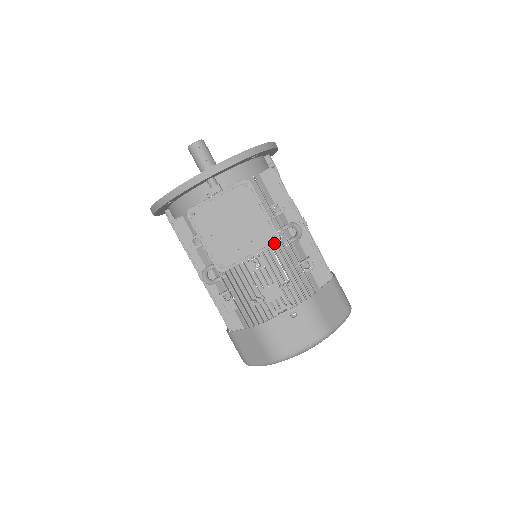
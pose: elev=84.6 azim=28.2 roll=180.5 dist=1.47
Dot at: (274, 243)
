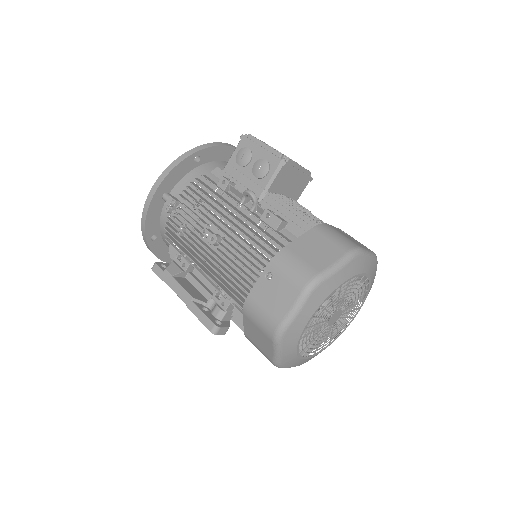
Dot at: (310, 177)
